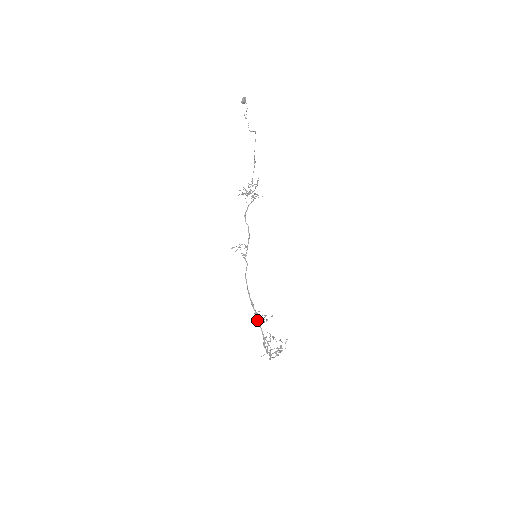
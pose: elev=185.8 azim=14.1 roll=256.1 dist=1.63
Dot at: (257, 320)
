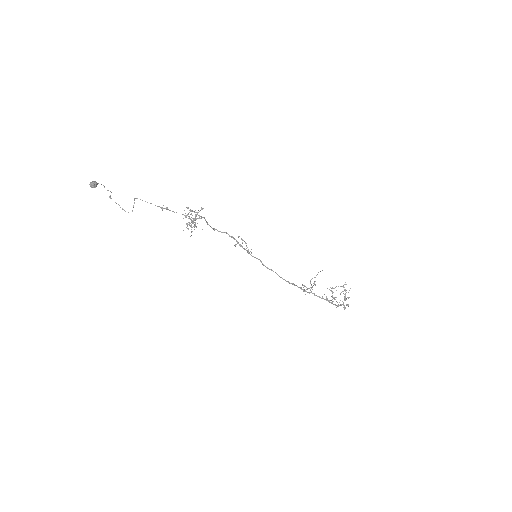
Dot at: occluded
